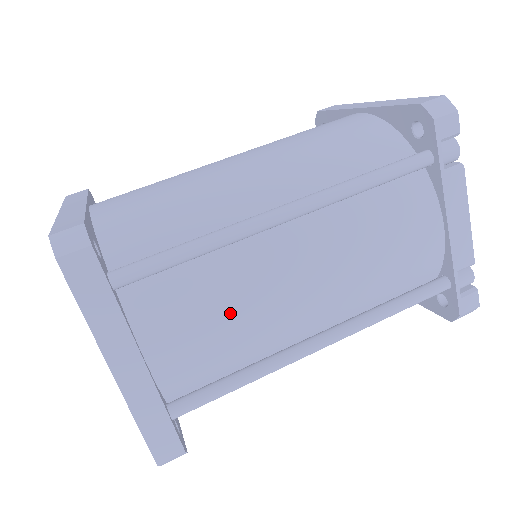
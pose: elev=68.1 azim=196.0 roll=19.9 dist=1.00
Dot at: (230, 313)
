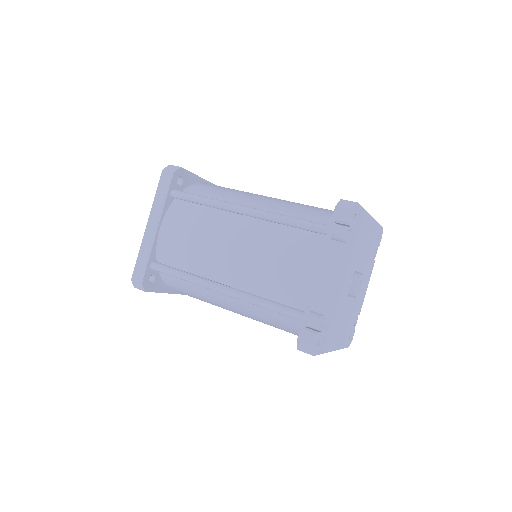
Dot at: (196, 236)
